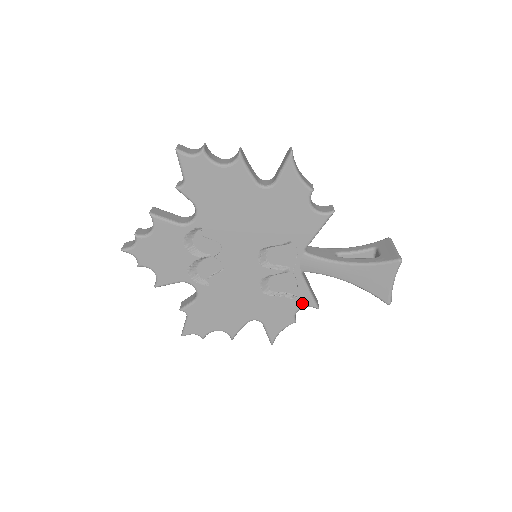
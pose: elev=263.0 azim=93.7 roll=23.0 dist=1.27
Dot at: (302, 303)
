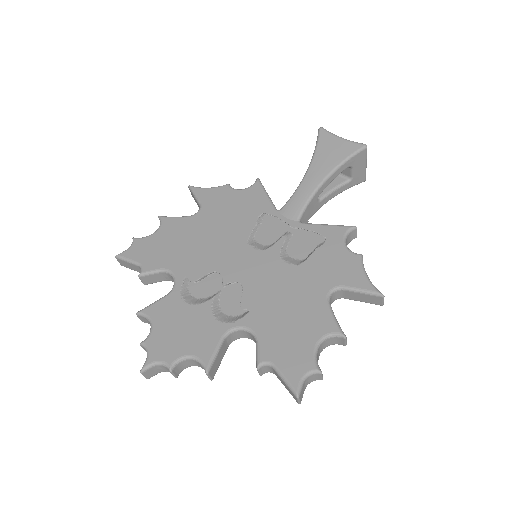
Dot at: (337, 237)
